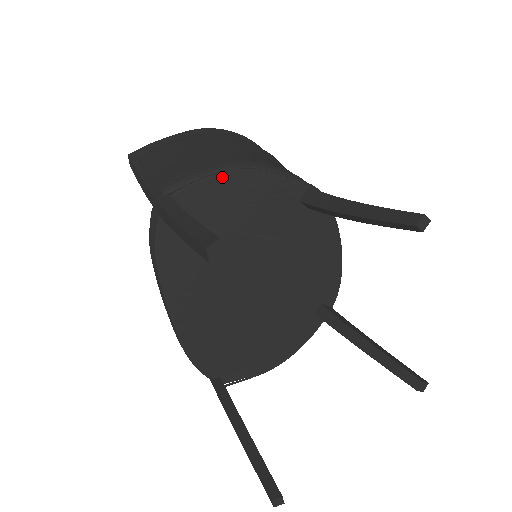
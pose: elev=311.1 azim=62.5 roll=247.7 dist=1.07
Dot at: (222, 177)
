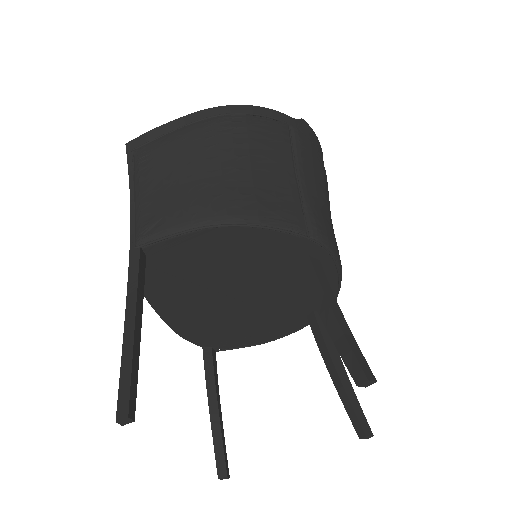
Dot at: (198, 233)
